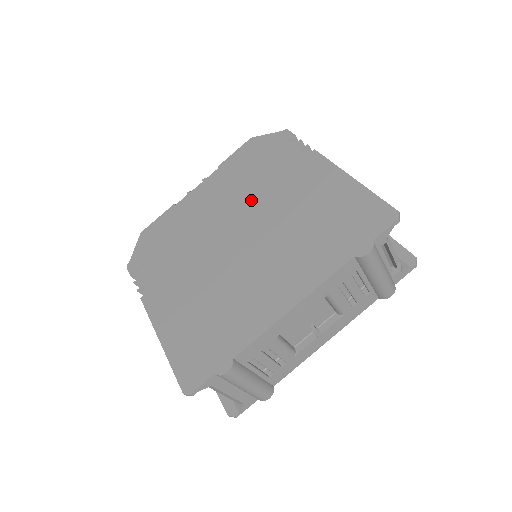
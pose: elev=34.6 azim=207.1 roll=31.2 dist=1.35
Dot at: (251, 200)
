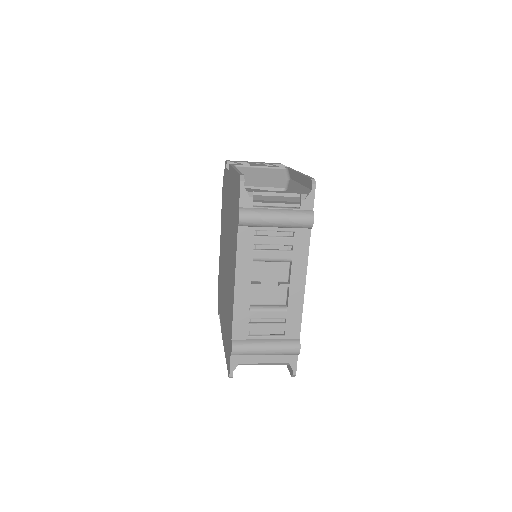
Dot at: (225, 226)
